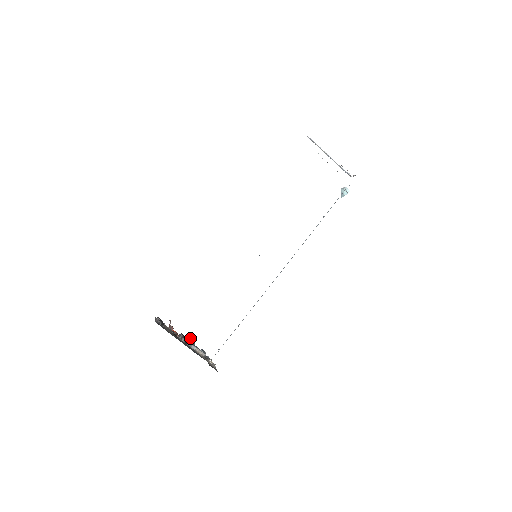
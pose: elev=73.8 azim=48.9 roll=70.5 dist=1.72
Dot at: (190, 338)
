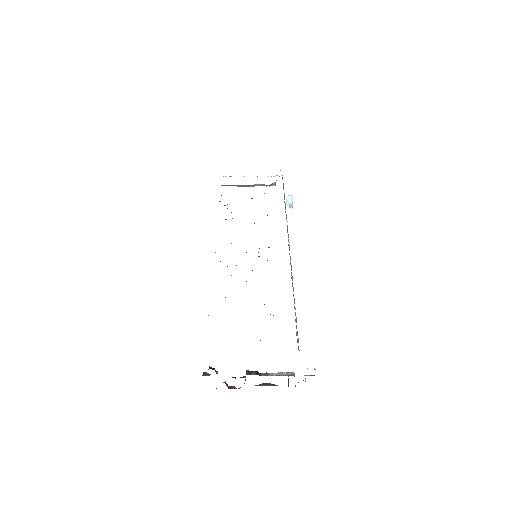
Dot at: (263, 384)
